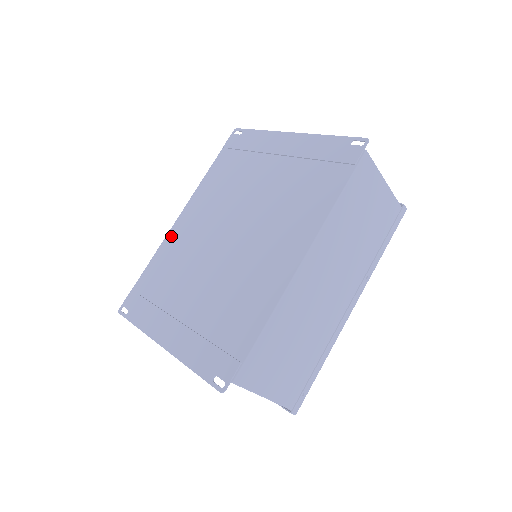
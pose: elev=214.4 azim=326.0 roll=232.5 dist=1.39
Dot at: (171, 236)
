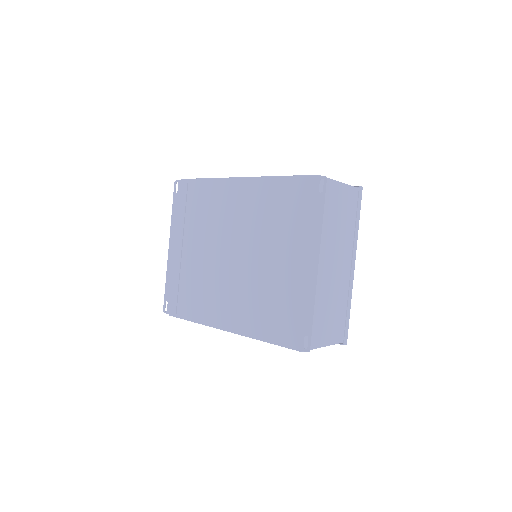
Dot at: (225, 185)
